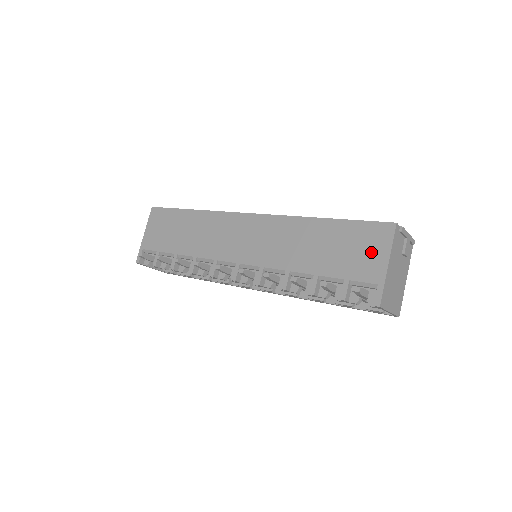
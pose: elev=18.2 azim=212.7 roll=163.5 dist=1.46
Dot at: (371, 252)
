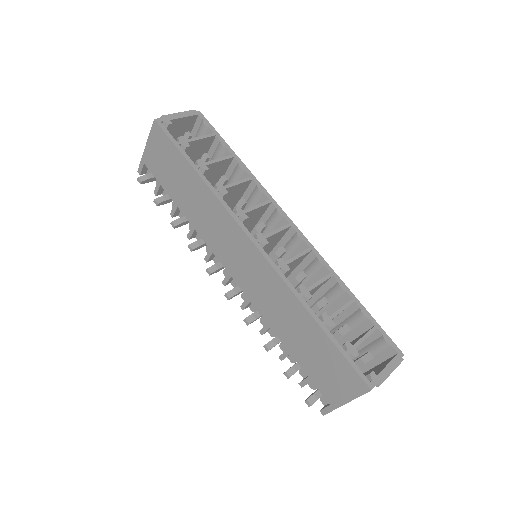
Dot at: (338, 385)
